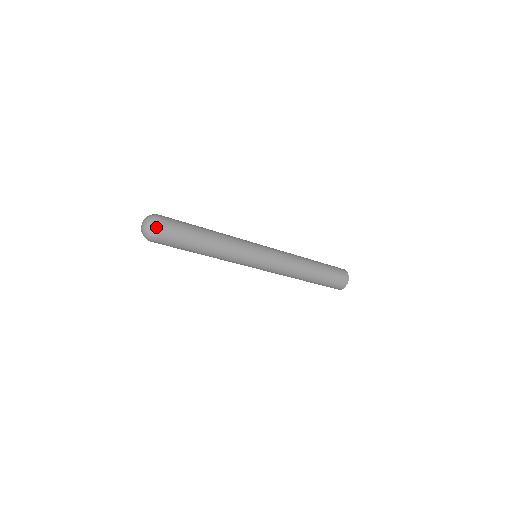
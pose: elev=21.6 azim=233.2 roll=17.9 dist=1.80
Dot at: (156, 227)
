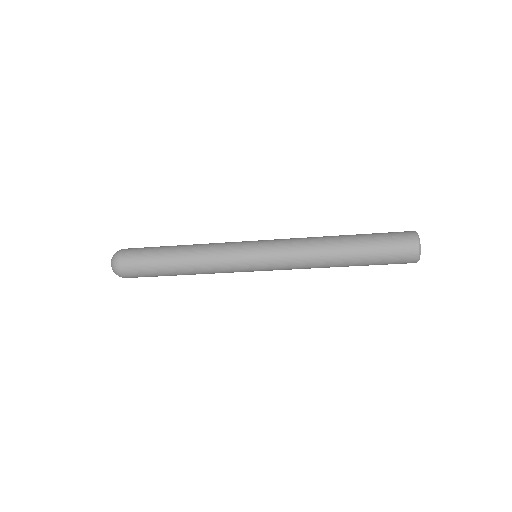
Dot at: (118, 273)
